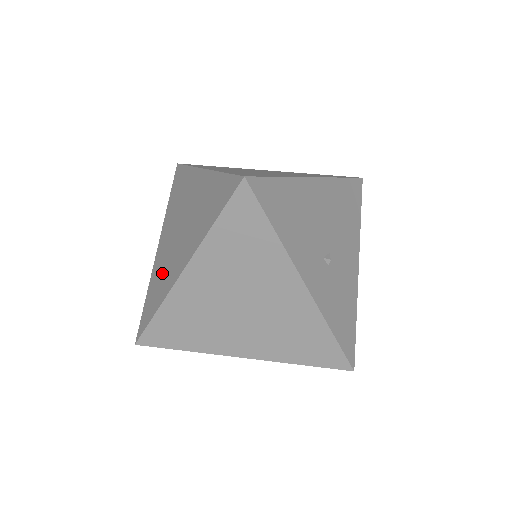
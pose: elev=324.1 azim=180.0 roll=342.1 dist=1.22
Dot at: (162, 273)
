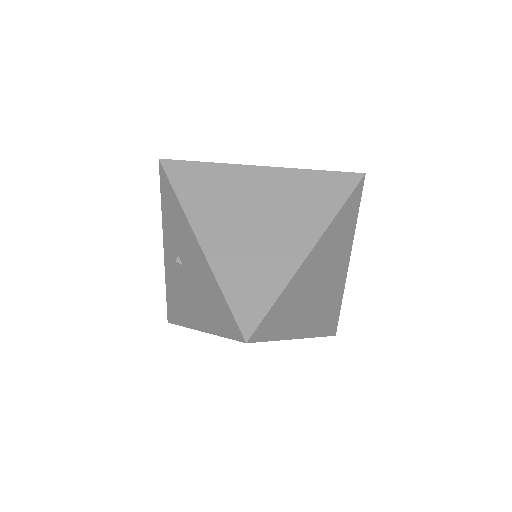
Dot at: (253, 261)
